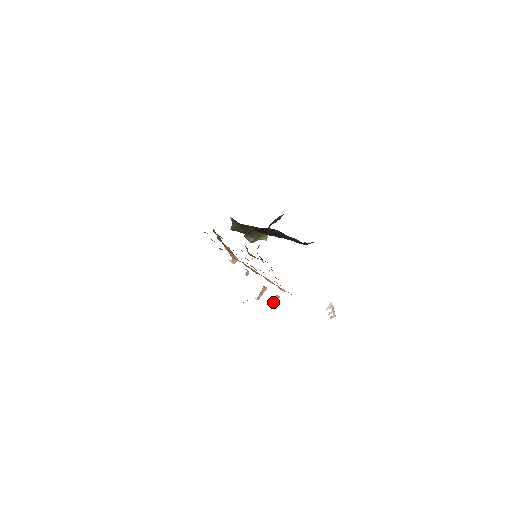
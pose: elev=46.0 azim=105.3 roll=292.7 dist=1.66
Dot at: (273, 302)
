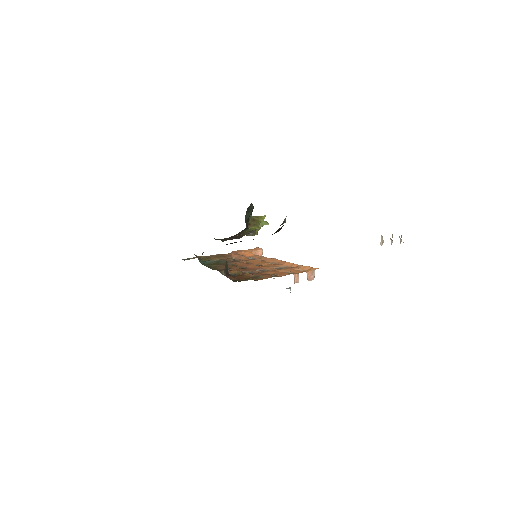
Dot at: (310, 280)
